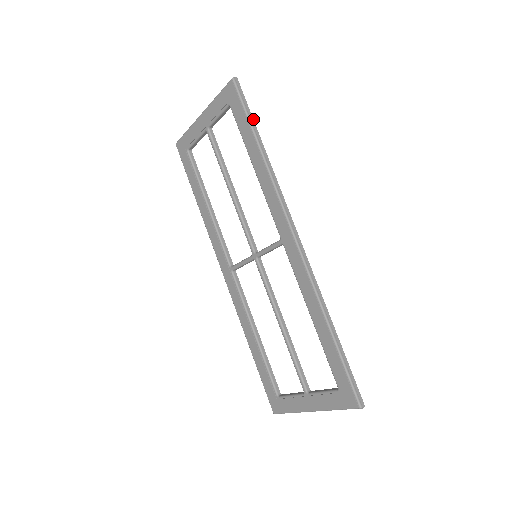
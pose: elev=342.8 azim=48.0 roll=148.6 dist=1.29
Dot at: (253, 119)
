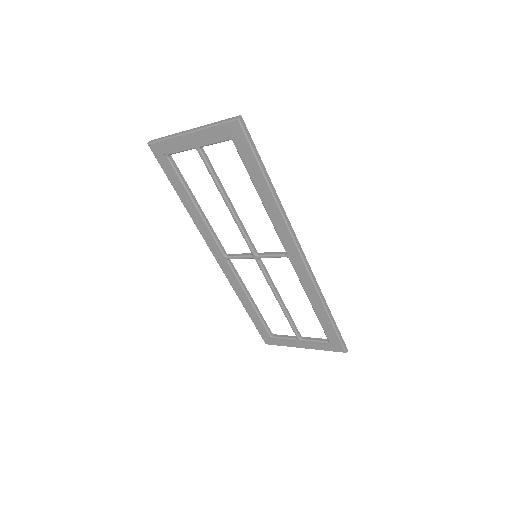
Dot at: occluded
